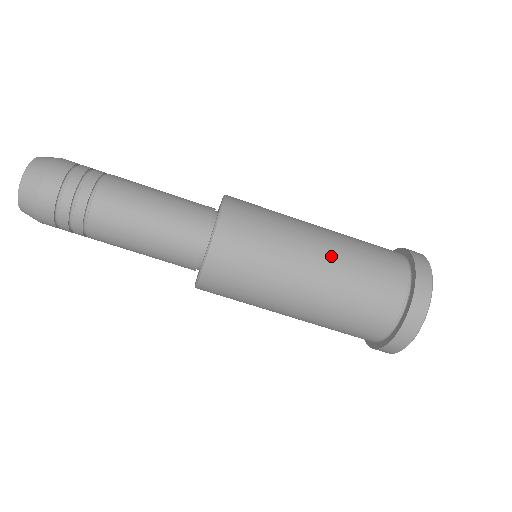
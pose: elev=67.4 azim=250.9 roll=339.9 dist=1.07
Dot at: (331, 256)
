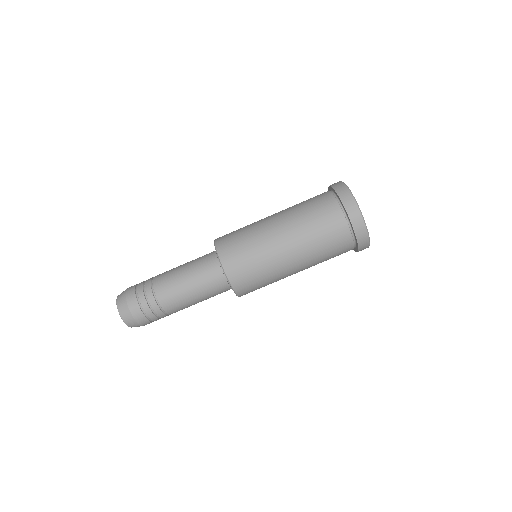
Dot at: (292, 237)
